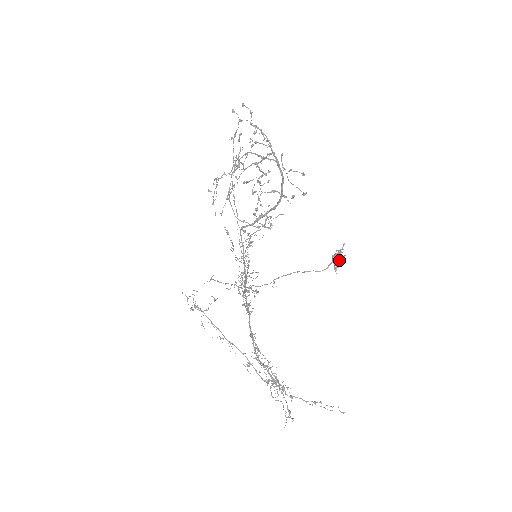
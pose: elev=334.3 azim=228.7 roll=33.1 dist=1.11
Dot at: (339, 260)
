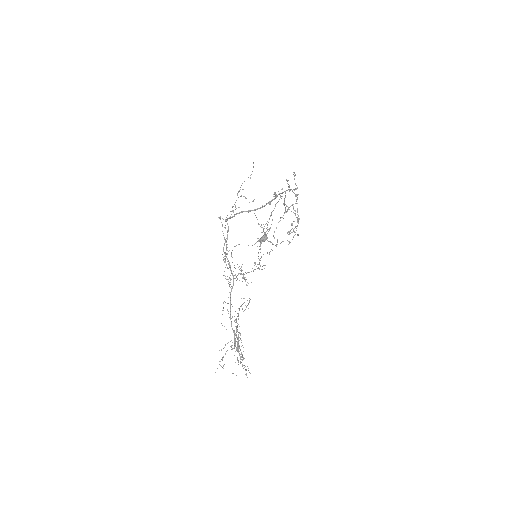
Dot at: (261, 237)
